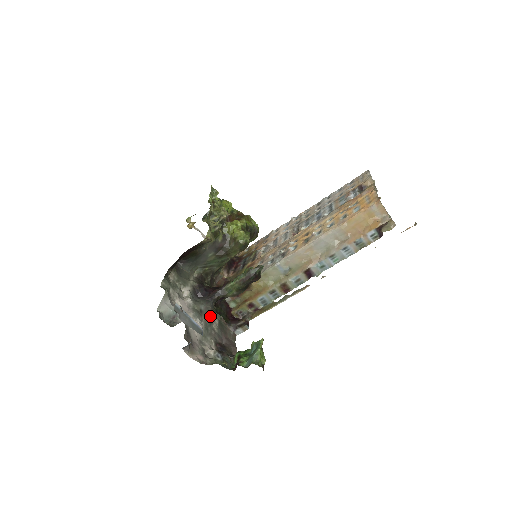
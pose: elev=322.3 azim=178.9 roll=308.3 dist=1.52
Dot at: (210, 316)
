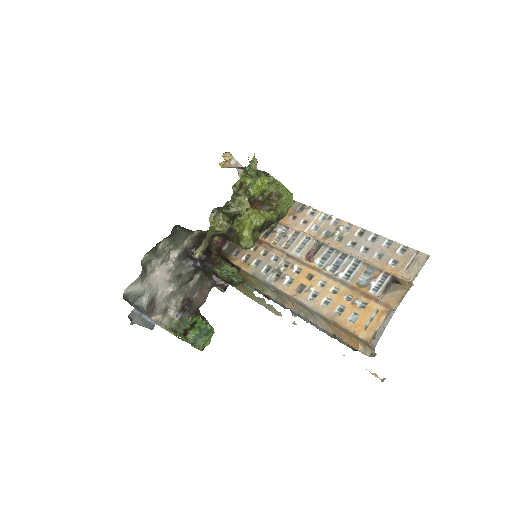
Dot at: (188, 280)
